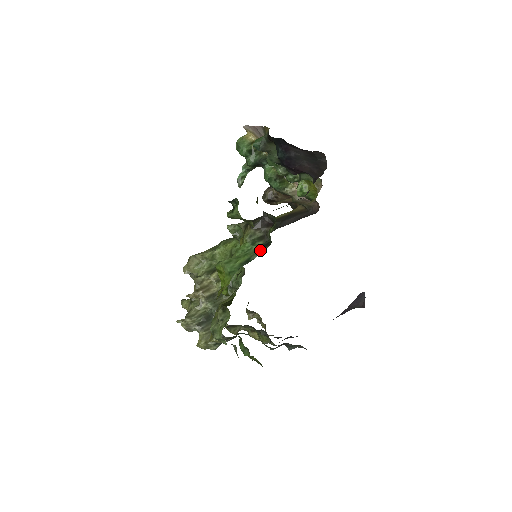
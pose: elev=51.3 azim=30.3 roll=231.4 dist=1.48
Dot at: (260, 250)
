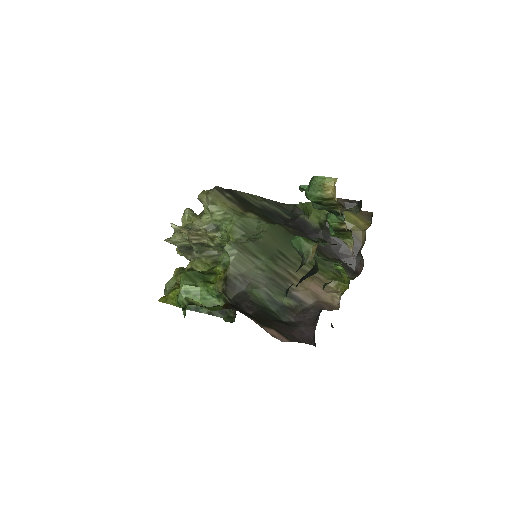
Dot at: (214, 311)
